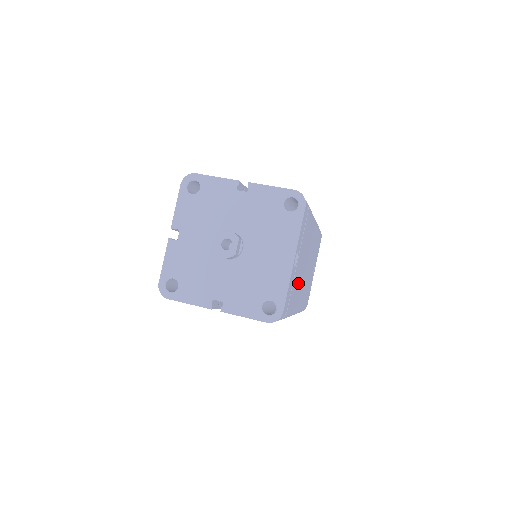
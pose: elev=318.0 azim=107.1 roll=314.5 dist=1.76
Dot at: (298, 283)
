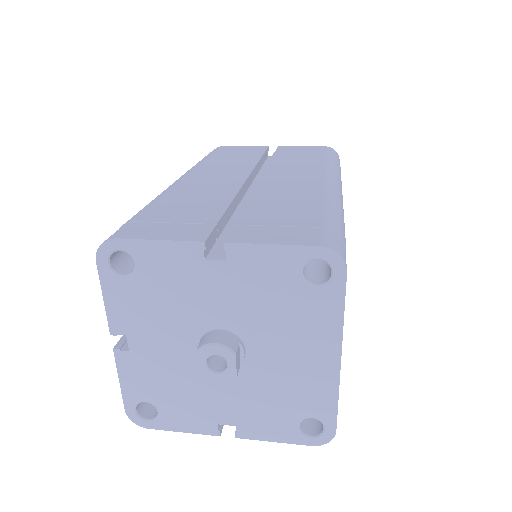
Dot at: occluded
